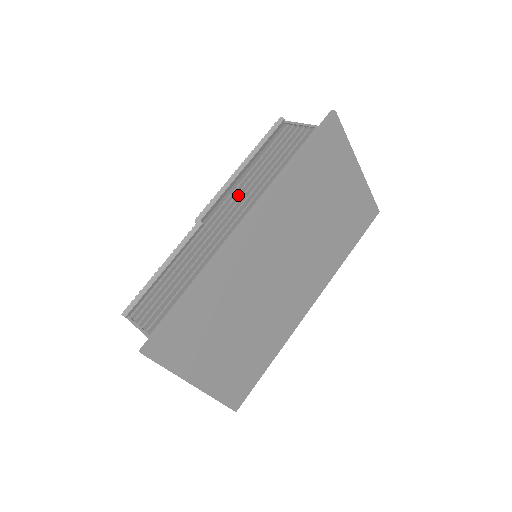
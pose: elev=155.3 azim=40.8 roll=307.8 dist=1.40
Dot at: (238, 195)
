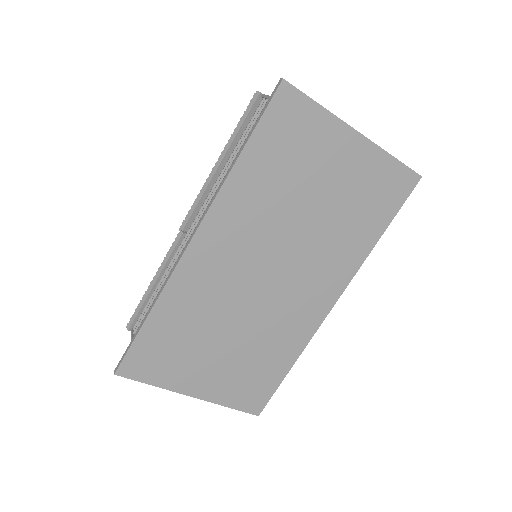
Dot at: occluded
